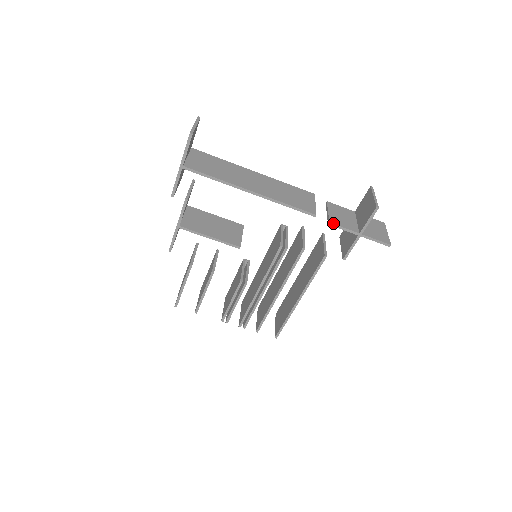
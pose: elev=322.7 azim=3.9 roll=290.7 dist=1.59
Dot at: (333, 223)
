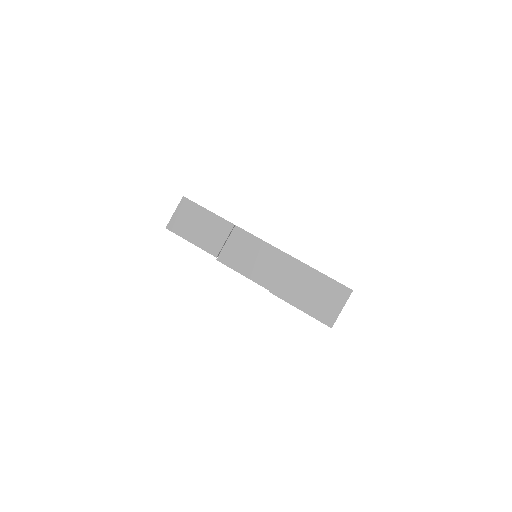
Dot at: occluded
